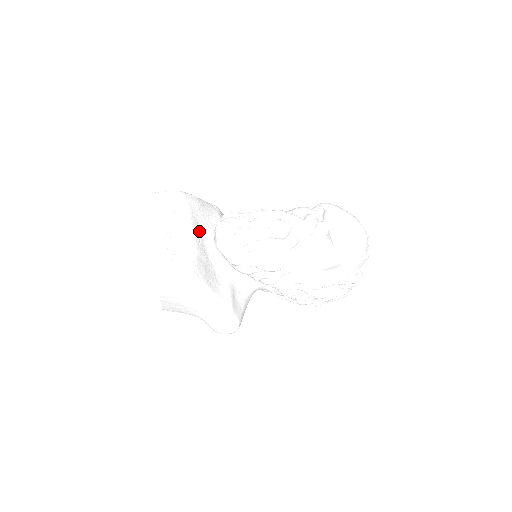
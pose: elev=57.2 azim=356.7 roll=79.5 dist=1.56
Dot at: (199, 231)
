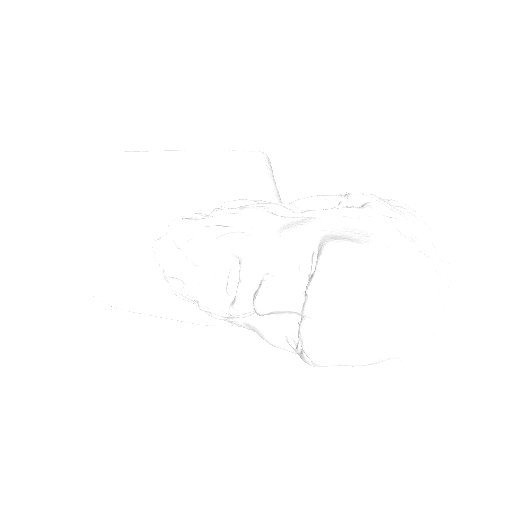
Dot at: (150, 230)
